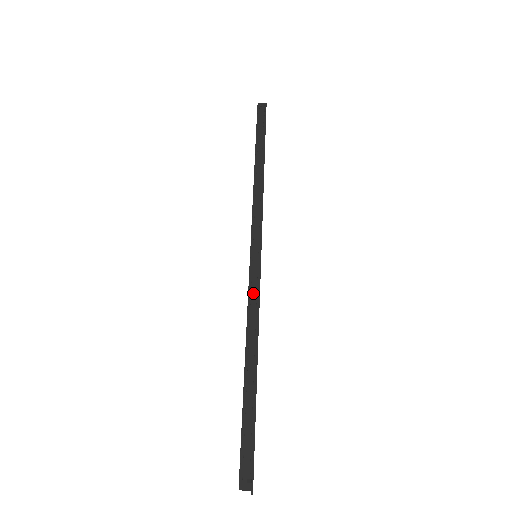
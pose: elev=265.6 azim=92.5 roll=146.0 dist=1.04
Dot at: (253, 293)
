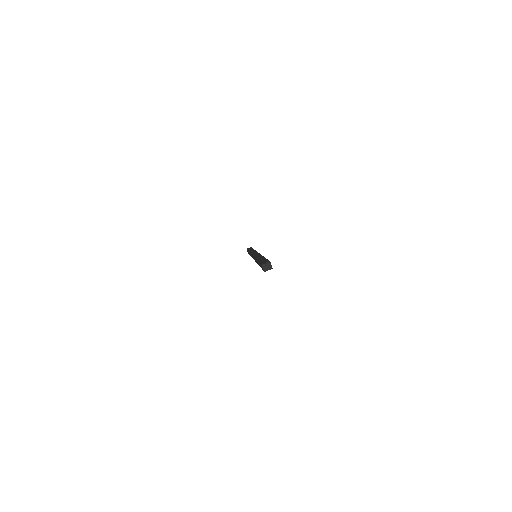
Dot at: (256, 255)
